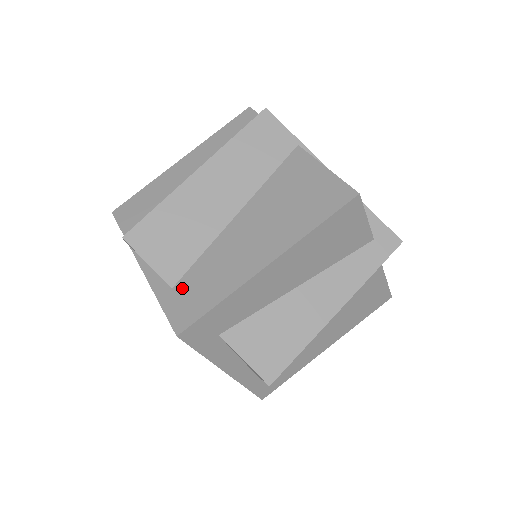
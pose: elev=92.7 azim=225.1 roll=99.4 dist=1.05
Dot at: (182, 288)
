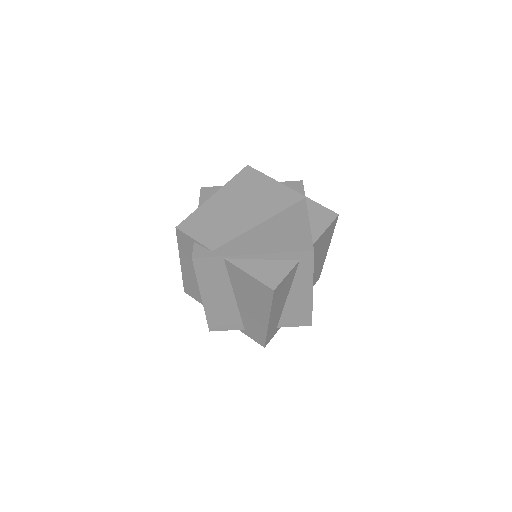
Dot at: (248, 330)
